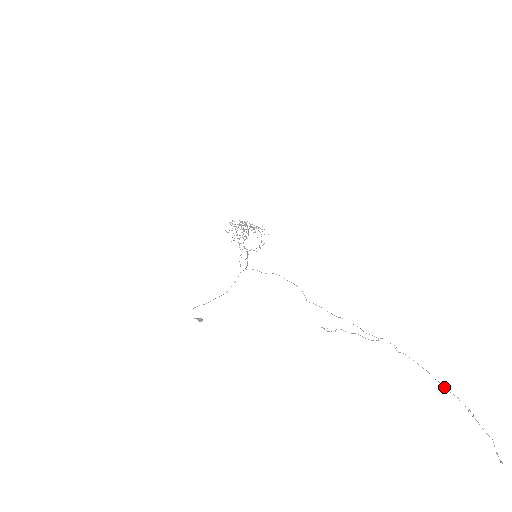
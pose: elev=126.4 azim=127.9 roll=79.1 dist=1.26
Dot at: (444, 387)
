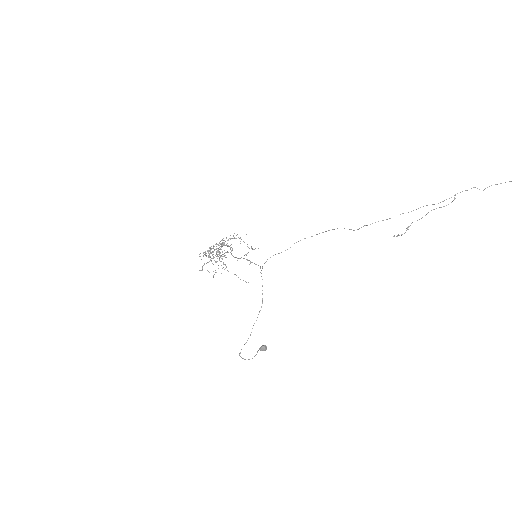
Dot at: out of frame
